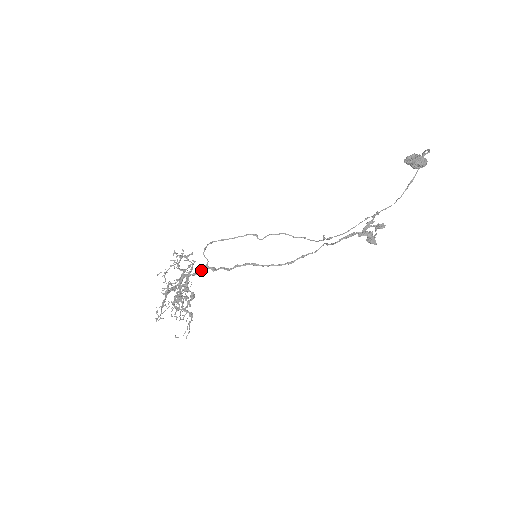
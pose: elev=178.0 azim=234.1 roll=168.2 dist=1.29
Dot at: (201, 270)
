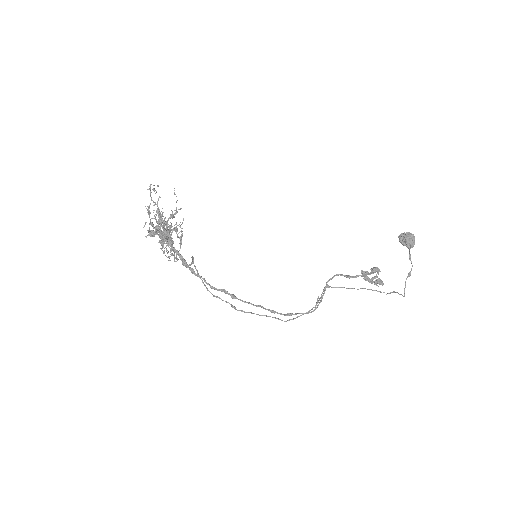
Dot at: (183, 258)
